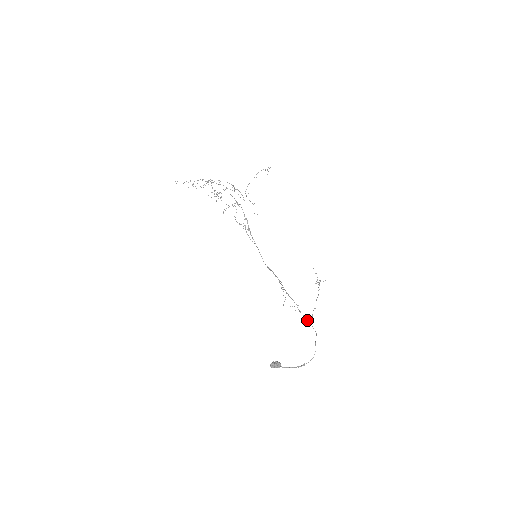
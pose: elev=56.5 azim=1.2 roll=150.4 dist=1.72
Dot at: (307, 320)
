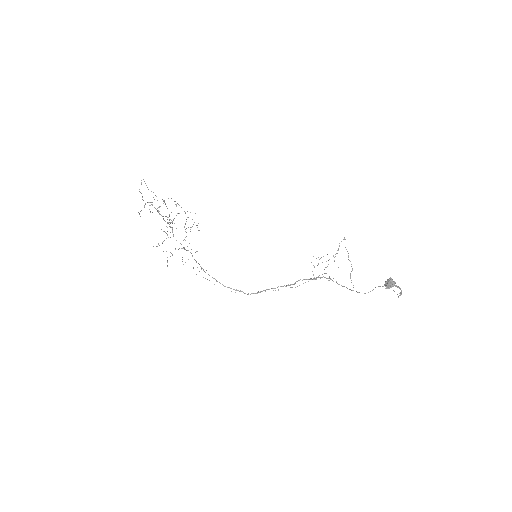
Dot at: (350, 289)
